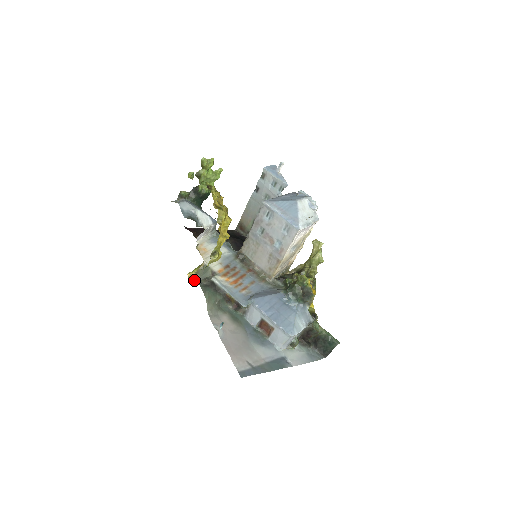
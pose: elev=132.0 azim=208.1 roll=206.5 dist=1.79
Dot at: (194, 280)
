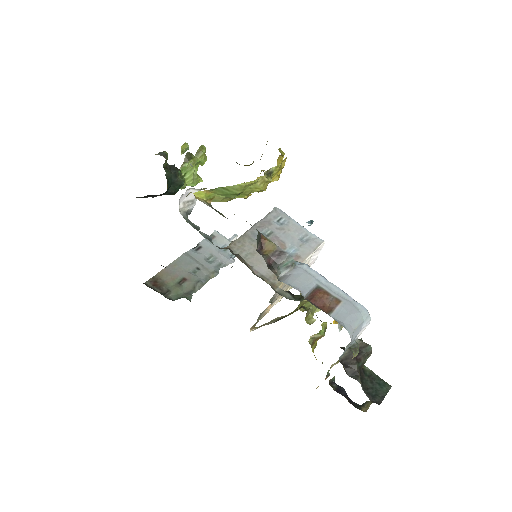
Dot at: (205, 203)
